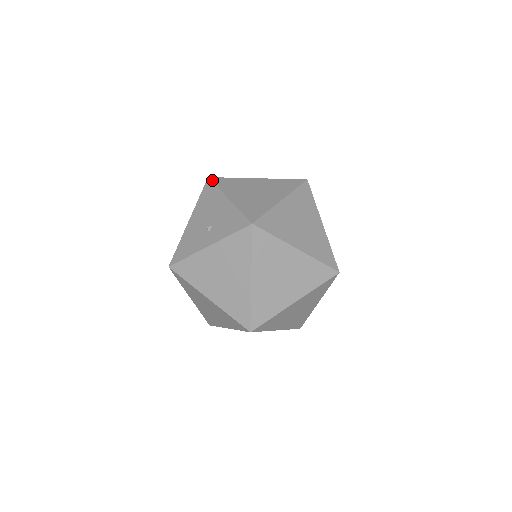
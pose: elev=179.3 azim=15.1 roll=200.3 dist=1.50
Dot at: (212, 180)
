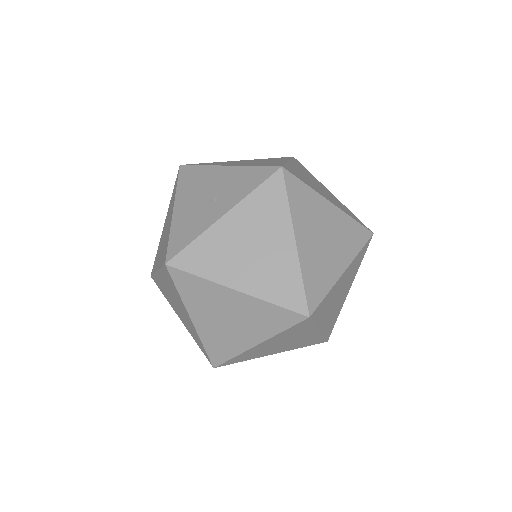
Dot at: (188, 164)
